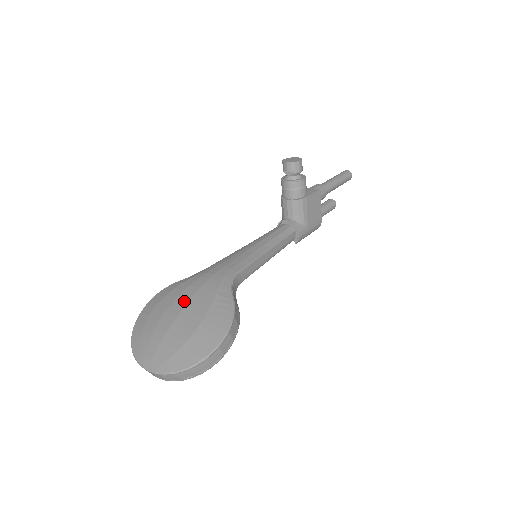
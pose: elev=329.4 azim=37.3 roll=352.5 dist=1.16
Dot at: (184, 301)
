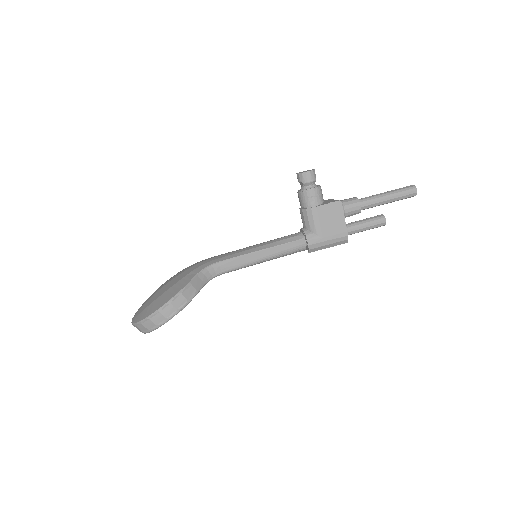
Dot at: (172, 278)
